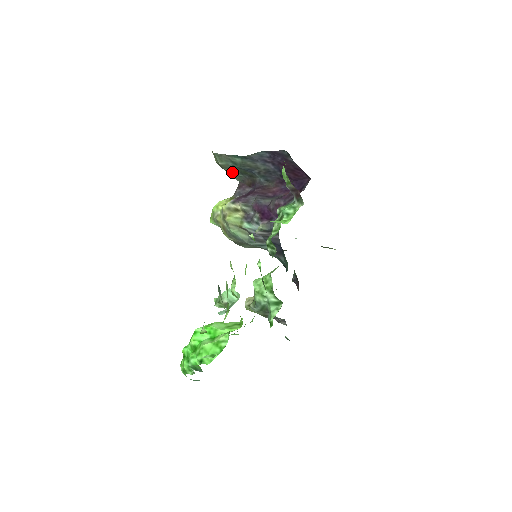
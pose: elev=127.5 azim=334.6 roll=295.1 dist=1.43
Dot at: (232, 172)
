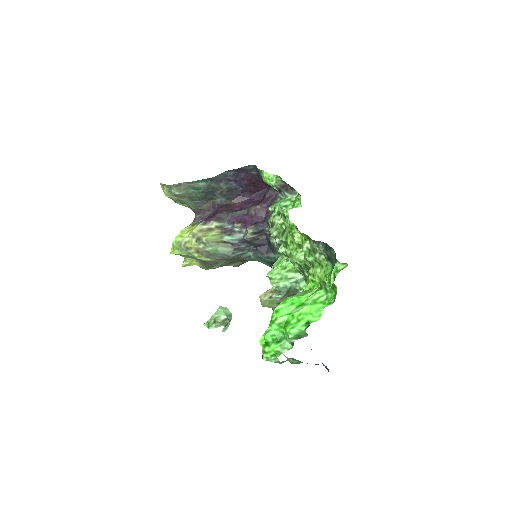
Dot at: (188, 201)
